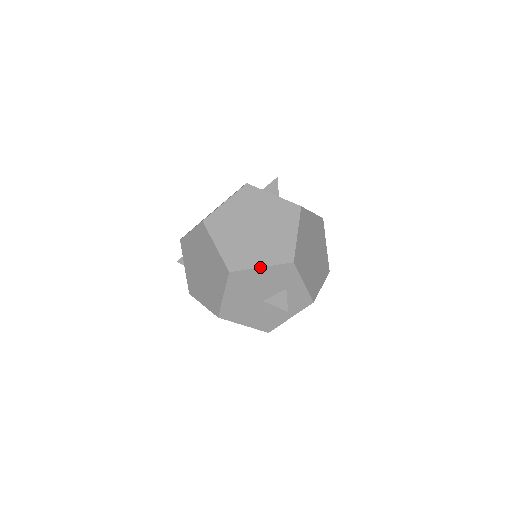
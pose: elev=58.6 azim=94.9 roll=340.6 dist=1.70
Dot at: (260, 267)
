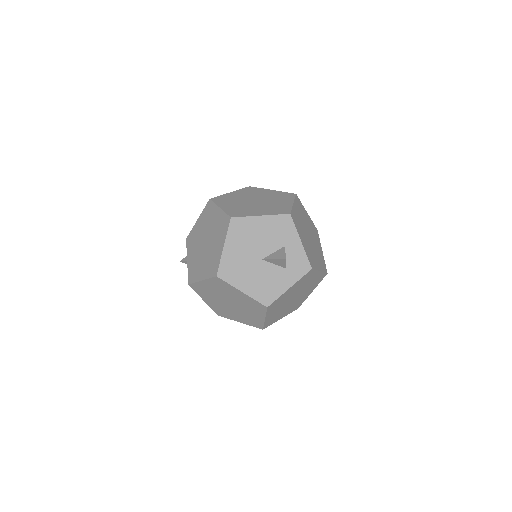
Dot at: (259, 215)
